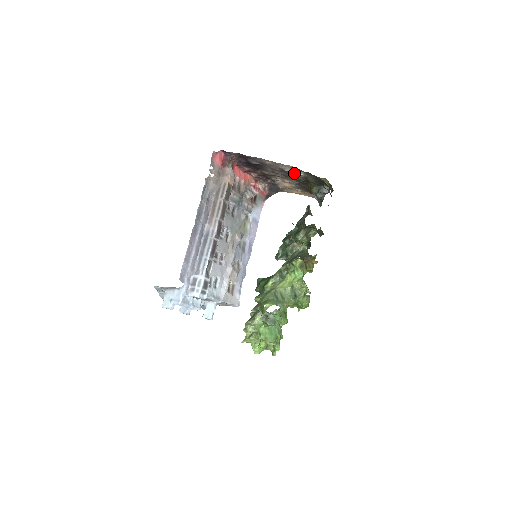
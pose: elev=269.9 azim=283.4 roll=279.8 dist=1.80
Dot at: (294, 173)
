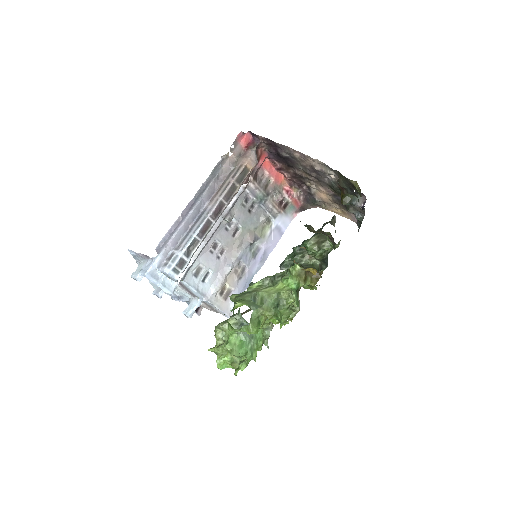
Dot at: (326, 174)
